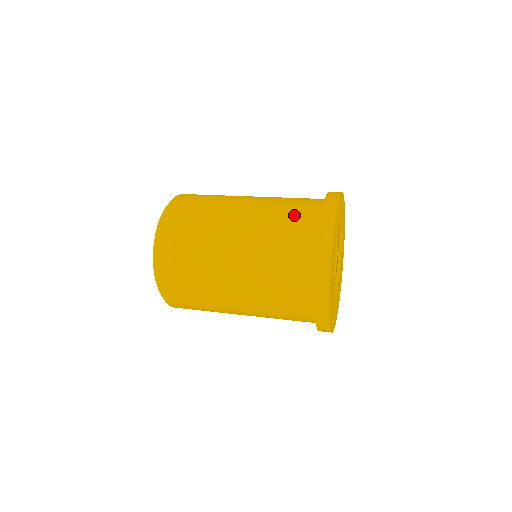
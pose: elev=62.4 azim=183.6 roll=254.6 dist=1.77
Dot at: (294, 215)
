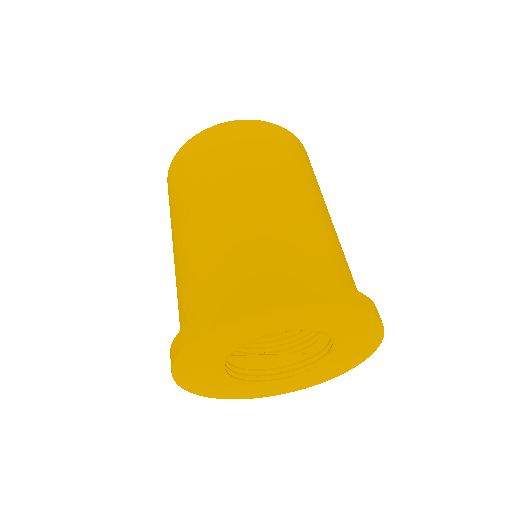
Dot at: (180, 307)
